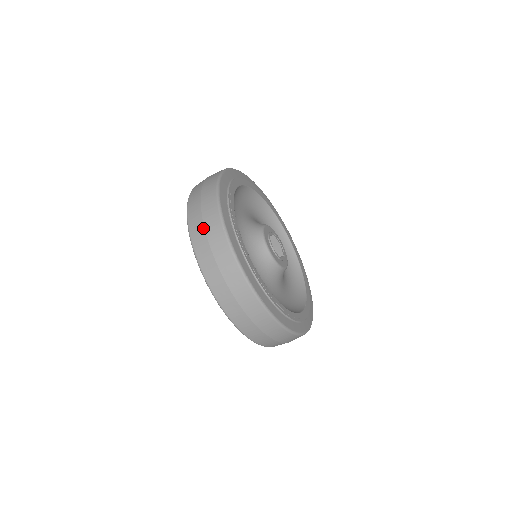
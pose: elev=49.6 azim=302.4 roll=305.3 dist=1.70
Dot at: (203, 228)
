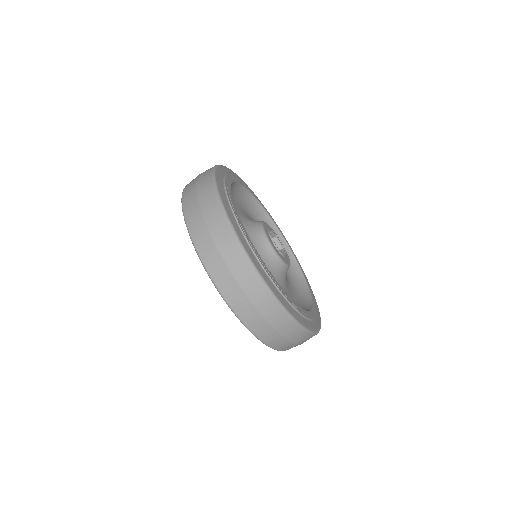
Dot at: (195, 184)
